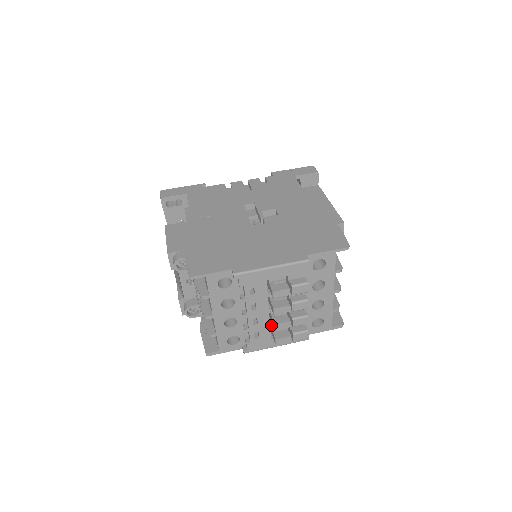
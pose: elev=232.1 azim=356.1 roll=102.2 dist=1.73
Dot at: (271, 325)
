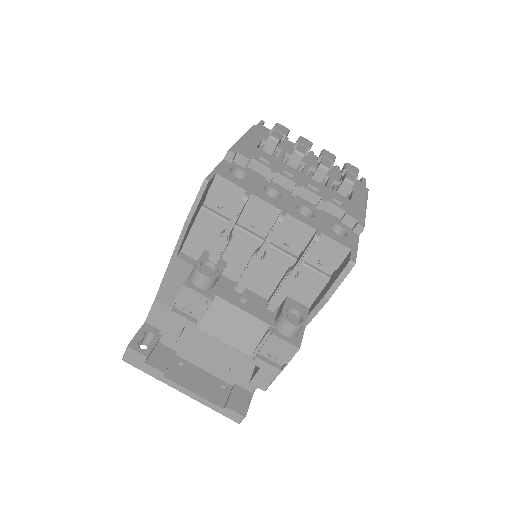
Dot at: (327, 187)
